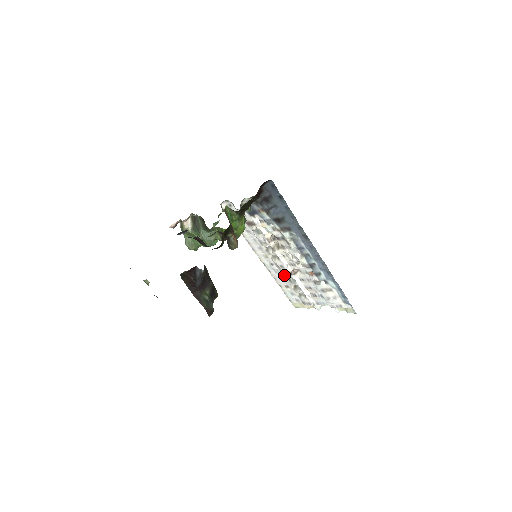
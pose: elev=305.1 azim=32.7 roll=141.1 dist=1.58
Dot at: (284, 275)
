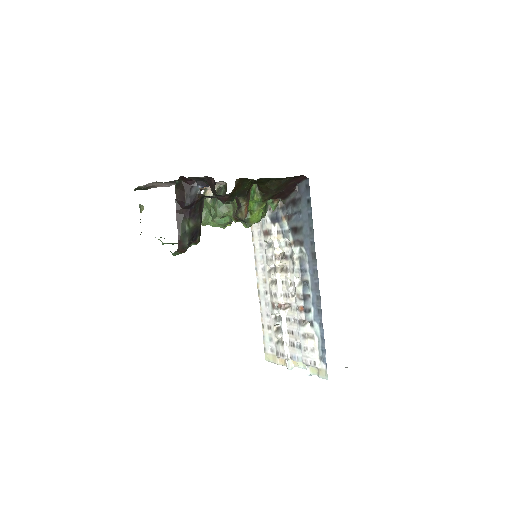
Dot at: (273, 309)
